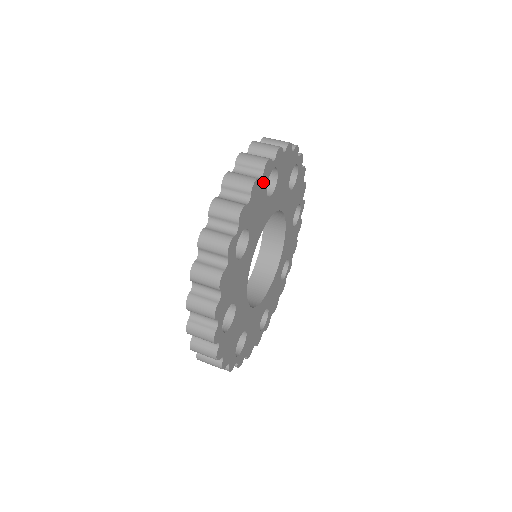
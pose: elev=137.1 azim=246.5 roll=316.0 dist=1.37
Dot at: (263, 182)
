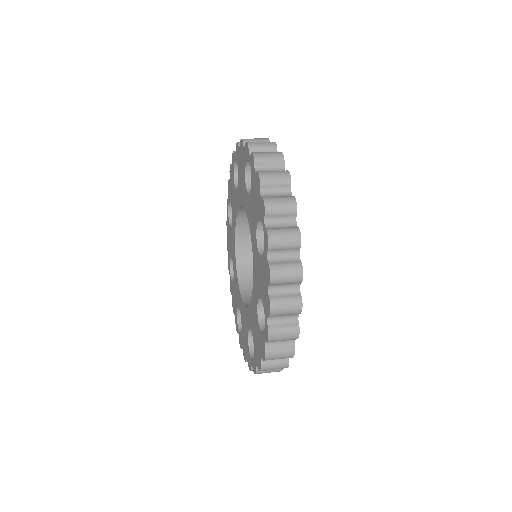
Dot at: occluded
